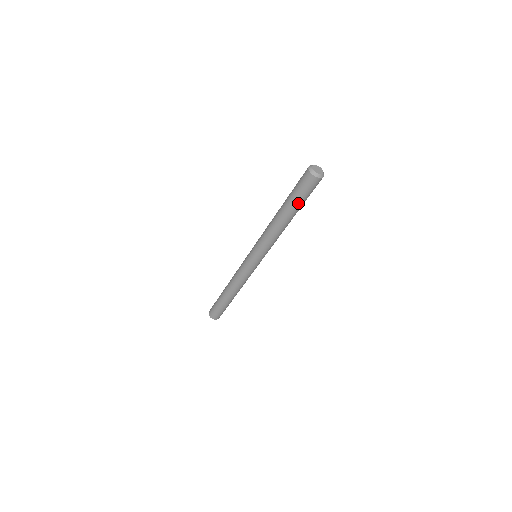
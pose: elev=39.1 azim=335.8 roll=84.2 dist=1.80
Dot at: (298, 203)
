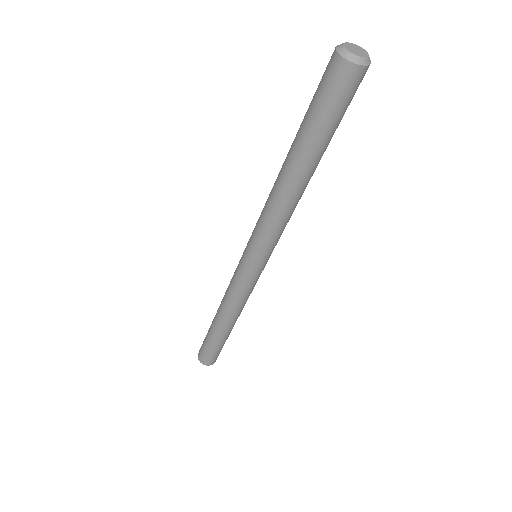
Dot at: (308, 127)
